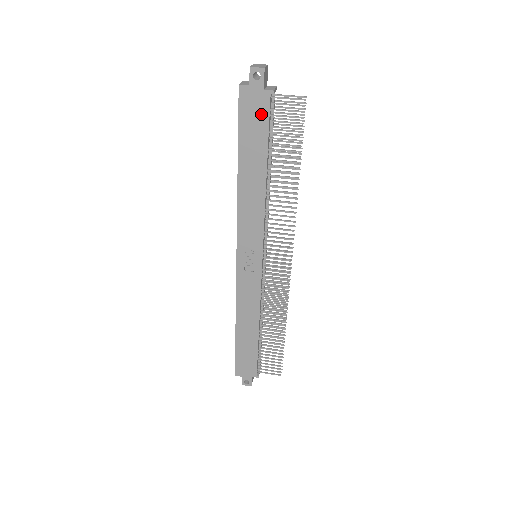
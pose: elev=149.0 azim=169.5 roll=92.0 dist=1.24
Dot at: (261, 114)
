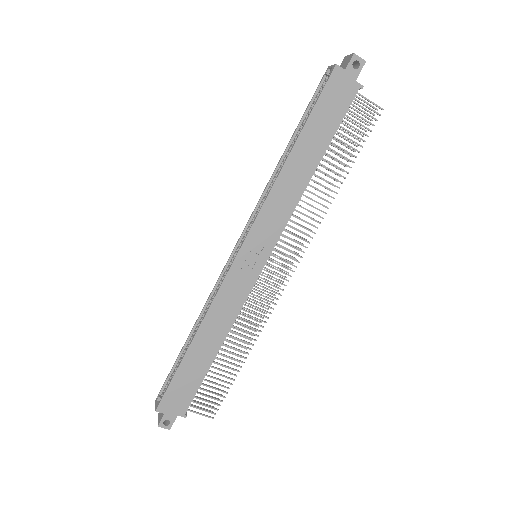
Dot at: (342, 103)
